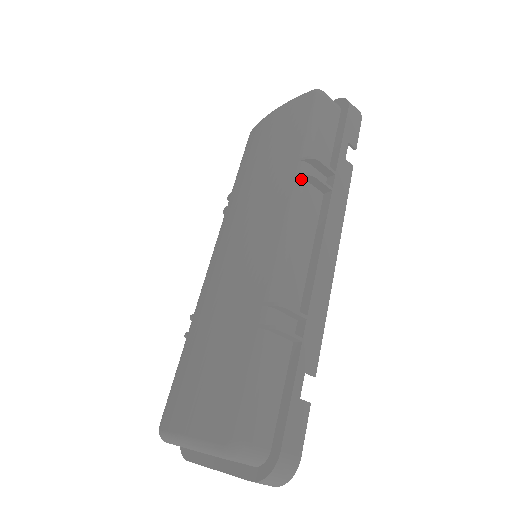
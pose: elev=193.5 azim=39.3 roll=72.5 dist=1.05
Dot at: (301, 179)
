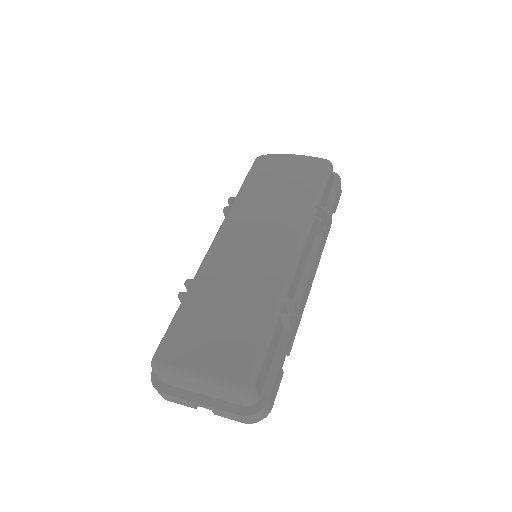
Dot at: (312, 219)
